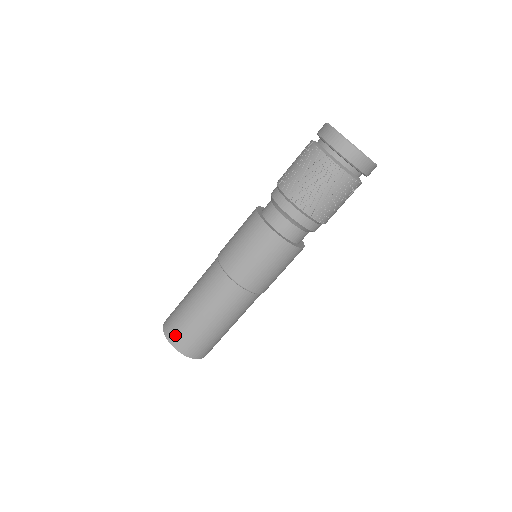
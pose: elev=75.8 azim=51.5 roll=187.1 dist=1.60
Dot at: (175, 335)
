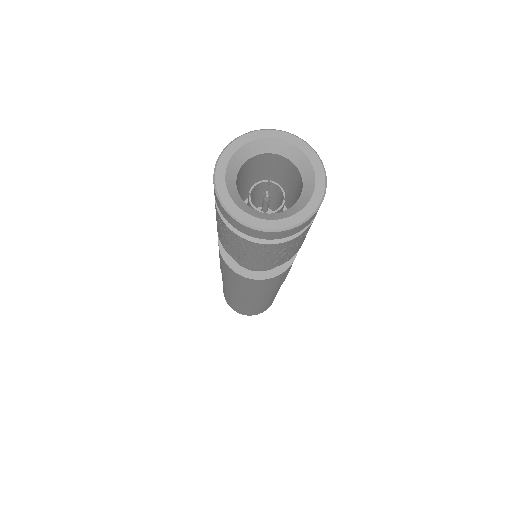
Dot at: (233, 308)
